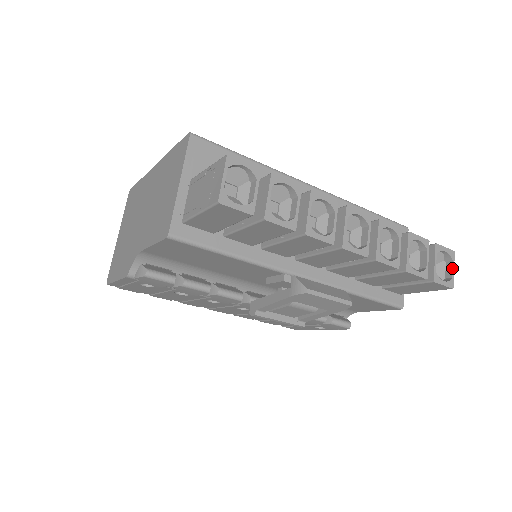
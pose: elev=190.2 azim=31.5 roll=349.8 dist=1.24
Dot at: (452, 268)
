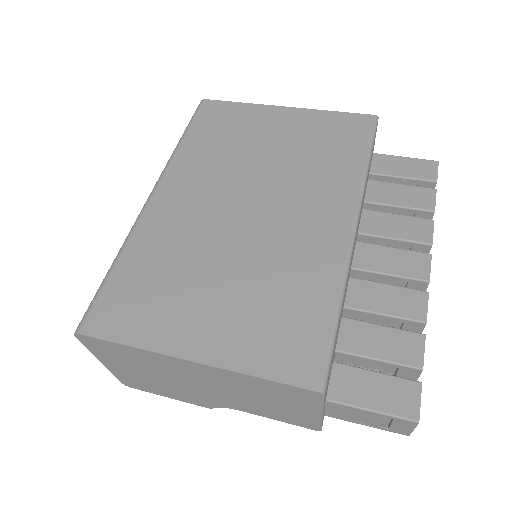
Dot at: occluded
